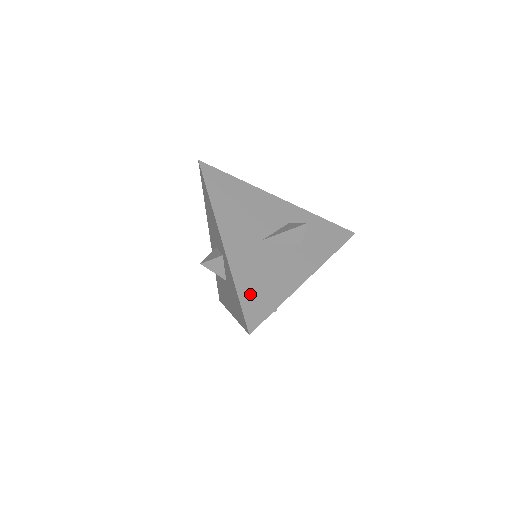
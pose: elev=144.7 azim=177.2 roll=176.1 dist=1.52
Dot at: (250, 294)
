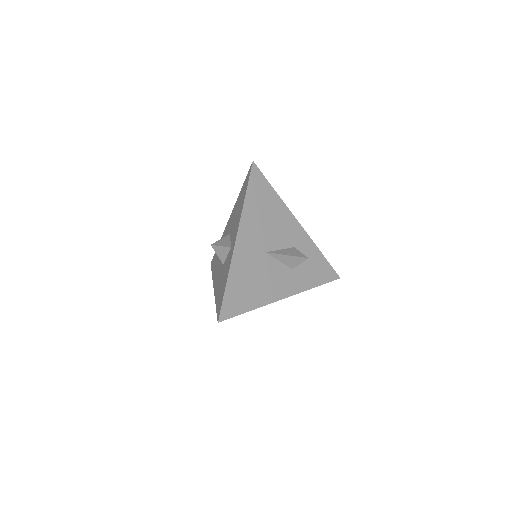
Dot at: (235, 292)
